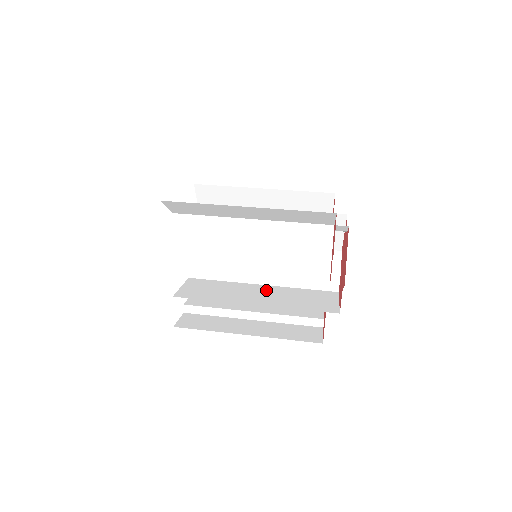
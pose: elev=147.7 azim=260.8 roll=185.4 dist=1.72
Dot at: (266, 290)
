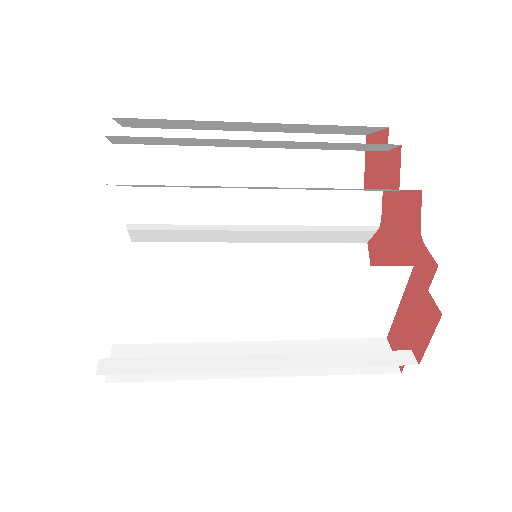
Dot at: (281, 322)
